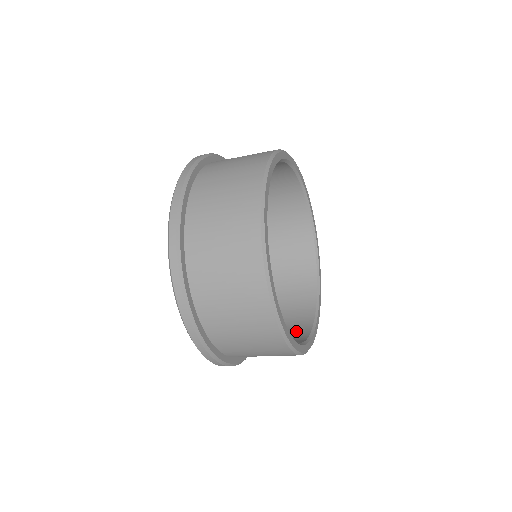
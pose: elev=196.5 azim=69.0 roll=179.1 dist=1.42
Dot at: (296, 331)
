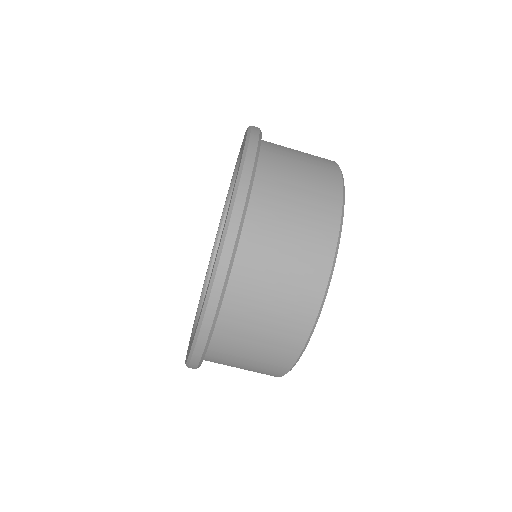
Dot at: occluded
